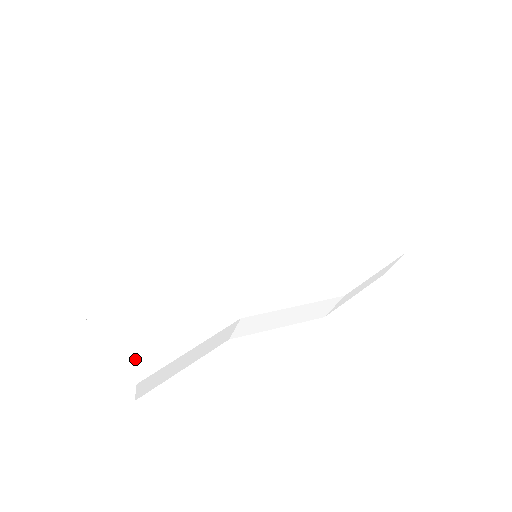
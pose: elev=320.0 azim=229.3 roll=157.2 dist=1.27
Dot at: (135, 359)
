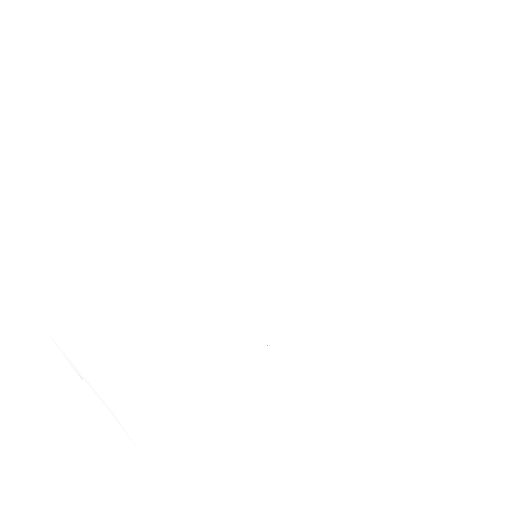
Dot at: (111, 385)
